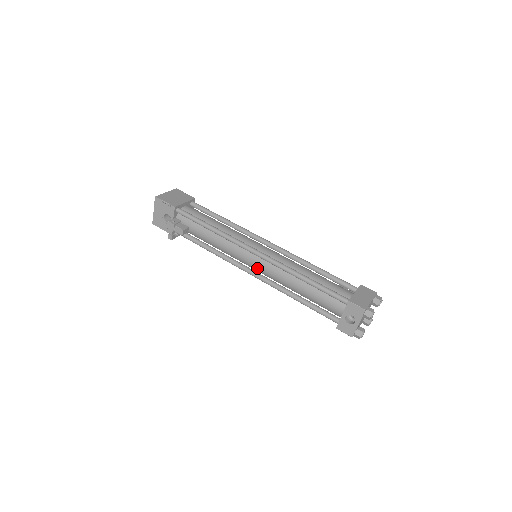
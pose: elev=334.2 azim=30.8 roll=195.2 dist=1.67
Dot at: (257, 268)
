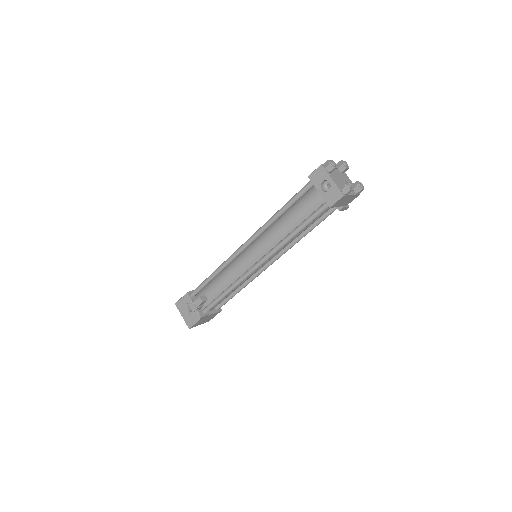
Dot at: (257, 256)
